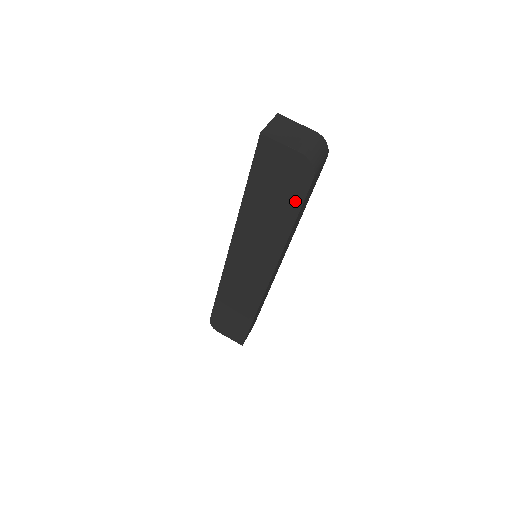
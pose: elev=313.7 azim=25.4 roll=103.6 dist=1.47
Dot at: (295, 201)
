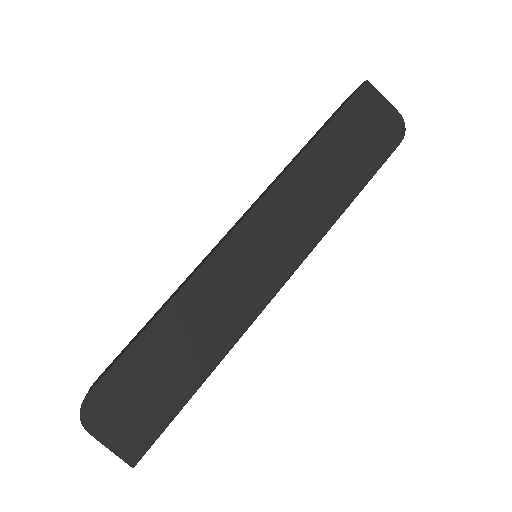
Dot at: (373, 163)
